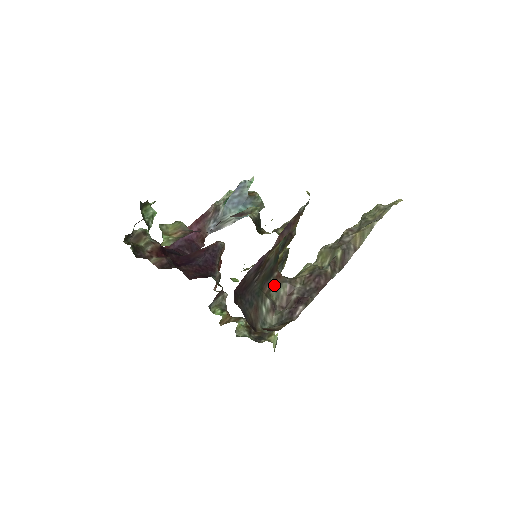
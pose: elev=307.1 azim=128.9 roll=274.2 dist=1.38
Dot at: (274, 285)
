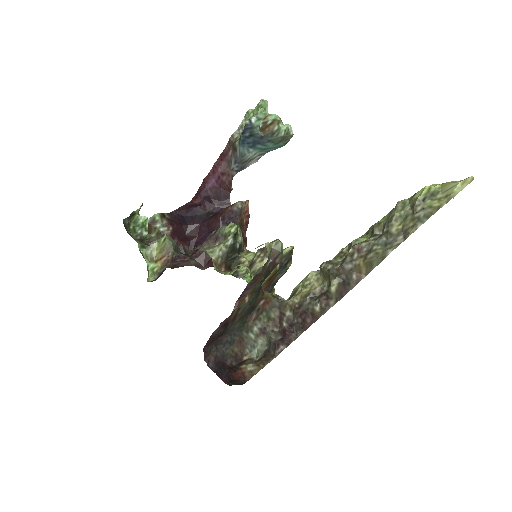
Dot at: (262, 311)
